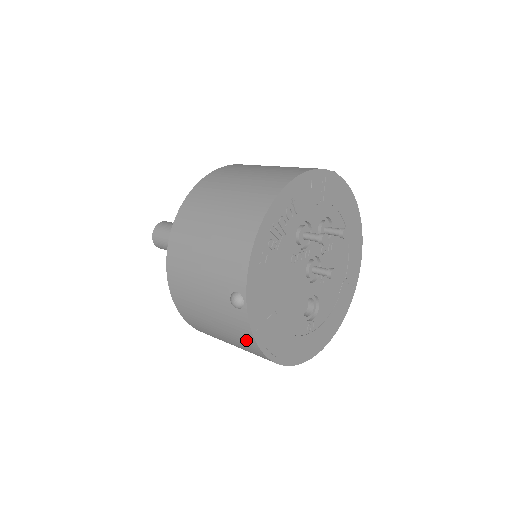
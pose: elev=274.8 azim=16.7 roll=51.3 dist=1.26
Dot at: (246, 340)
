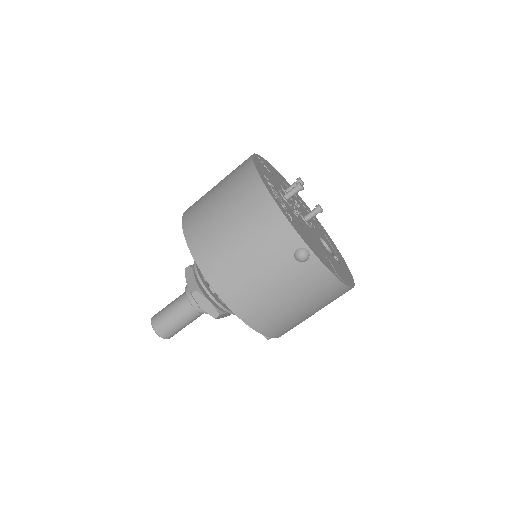
Dot at: (325, 283)
